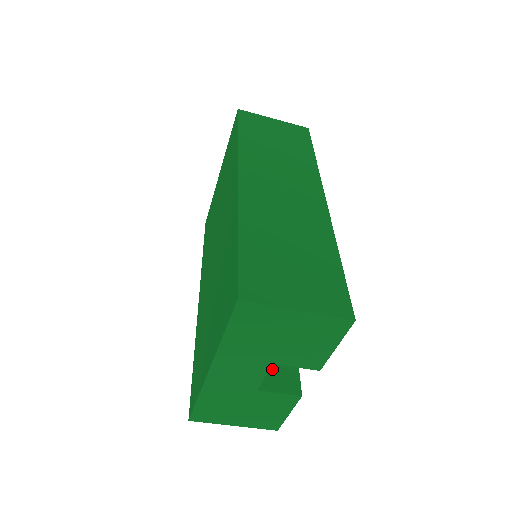
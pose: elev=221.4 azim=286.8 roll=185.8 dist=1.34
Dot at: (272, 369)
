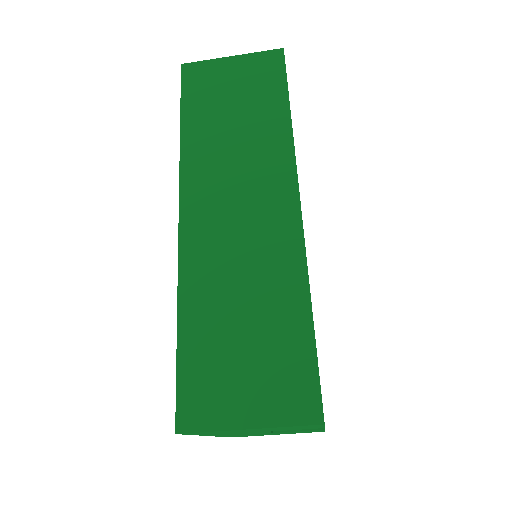
Dot at: occluded
